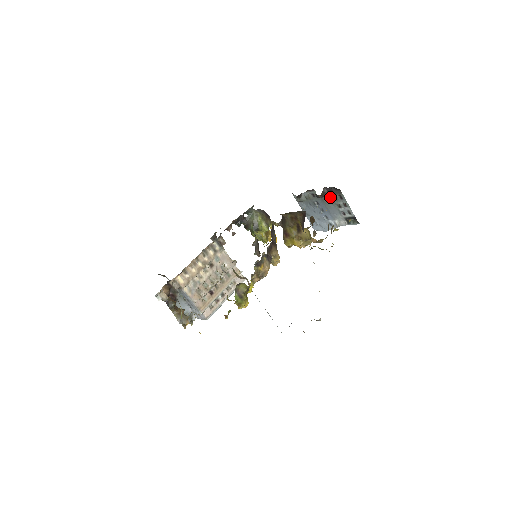
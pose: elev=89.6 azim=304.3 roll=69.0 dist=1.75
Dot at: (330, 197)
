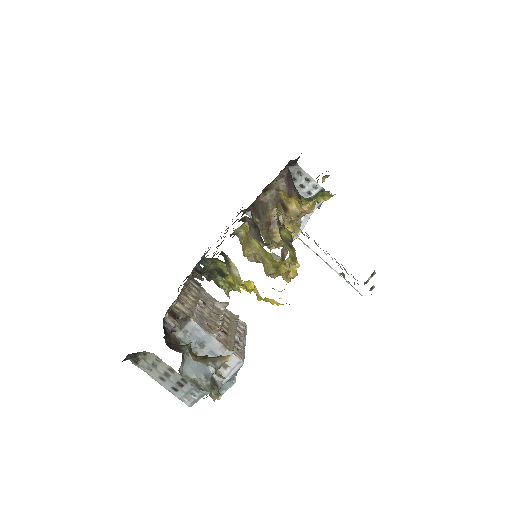
Dot at: occluded
